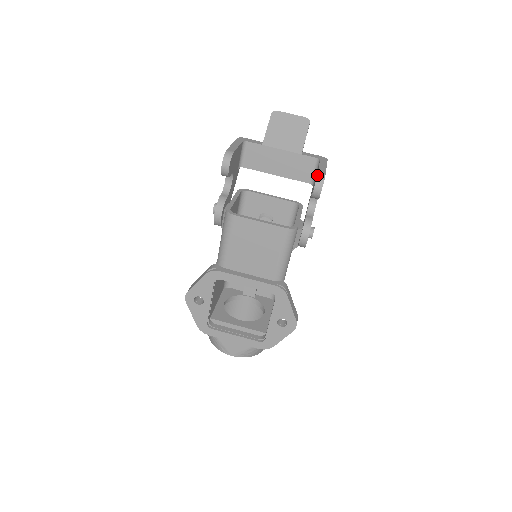
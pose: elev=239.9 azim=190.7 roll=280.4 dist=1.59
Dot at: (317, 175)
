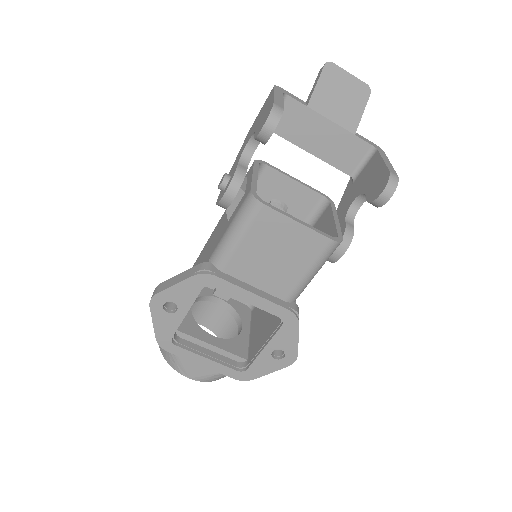
Dot at: (390, 175)
